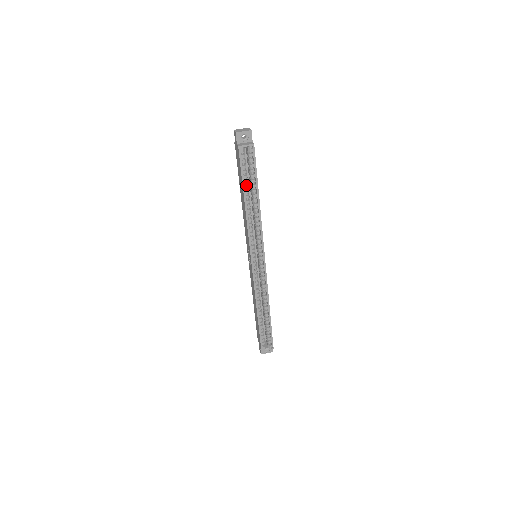
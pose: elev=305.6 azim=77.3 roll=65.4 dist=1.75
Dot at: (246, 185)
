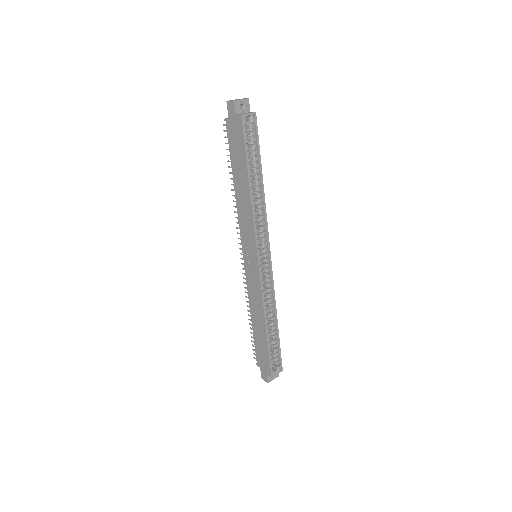
Dot at: (248, 164)
